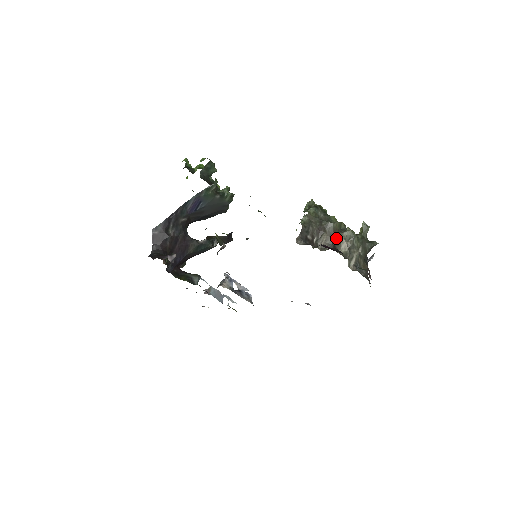
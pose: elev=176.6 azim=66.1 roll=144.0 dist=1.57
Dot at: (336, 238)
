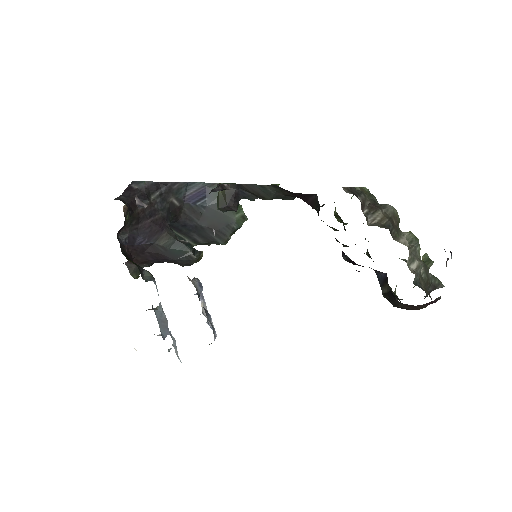
Dot at: (394, 226)
